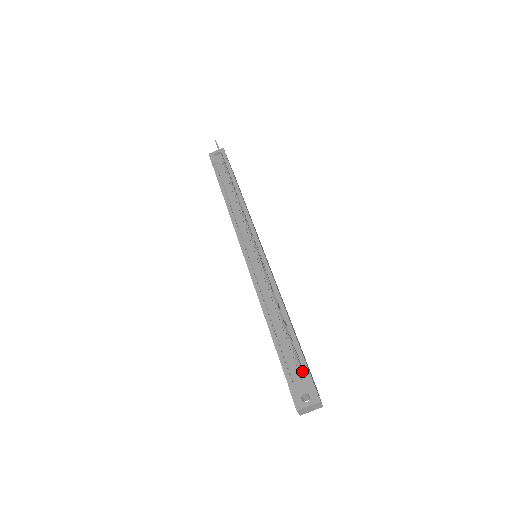
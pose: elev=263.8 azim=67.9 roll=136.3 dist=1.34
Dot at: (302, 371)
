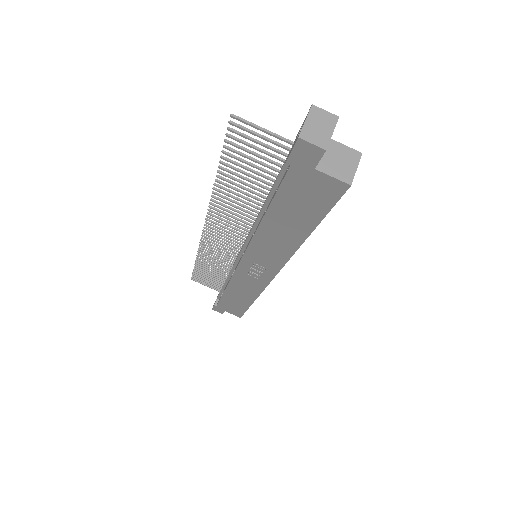
Dot at: (278, 137)
